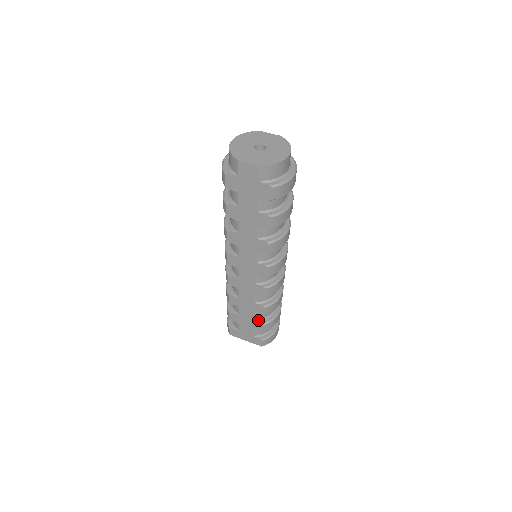
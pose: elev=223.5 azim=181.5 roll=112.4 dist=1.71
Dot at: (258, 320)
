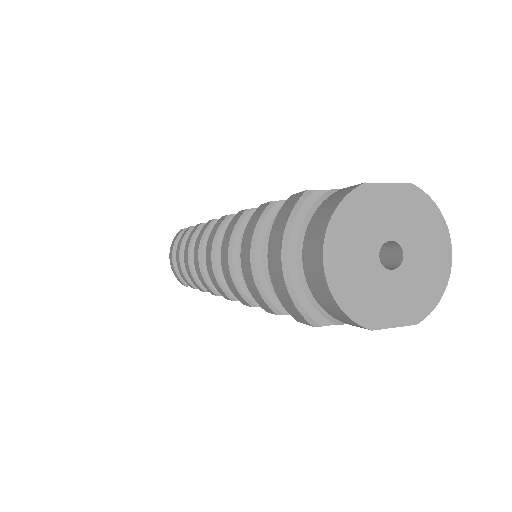
Dot at: occluded
